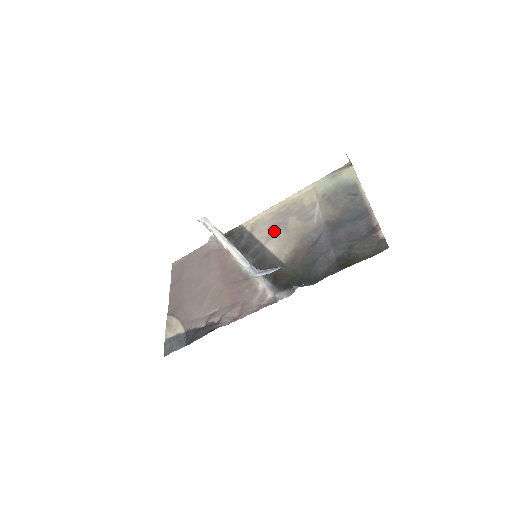
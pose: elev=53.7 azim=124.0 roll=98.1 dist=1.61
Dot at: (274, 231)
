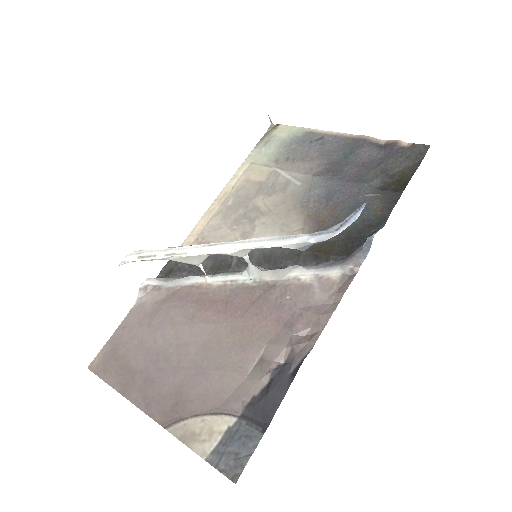
Dot at: (246, 224)
